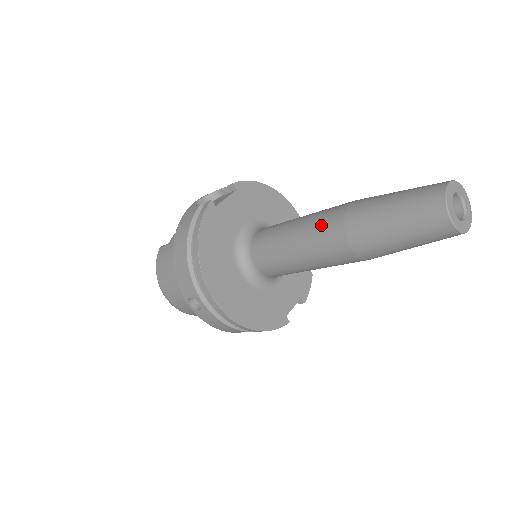
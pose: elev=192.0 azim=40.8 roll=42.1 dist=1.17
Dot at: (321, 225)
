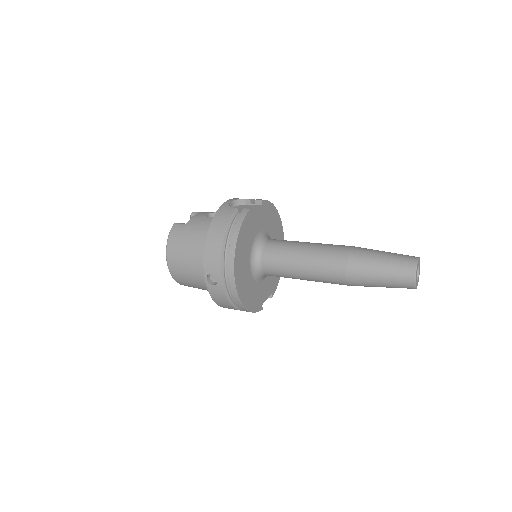
Dot at: (329, 255)
